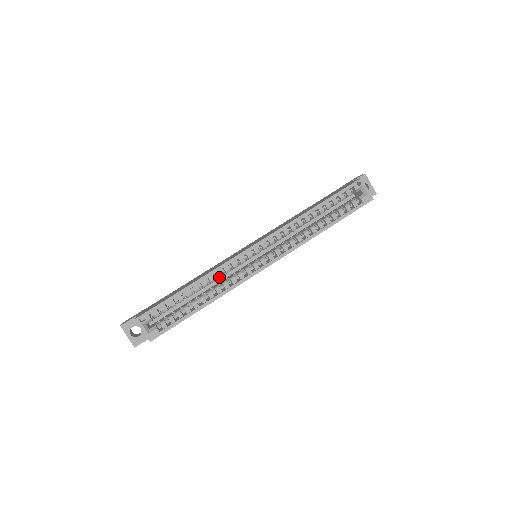
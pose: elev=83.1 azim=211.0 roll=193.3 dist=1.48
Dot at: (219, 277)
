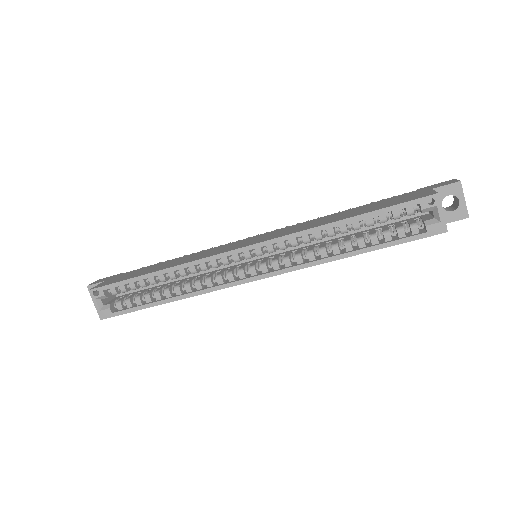
Dot at: (192, 273)
